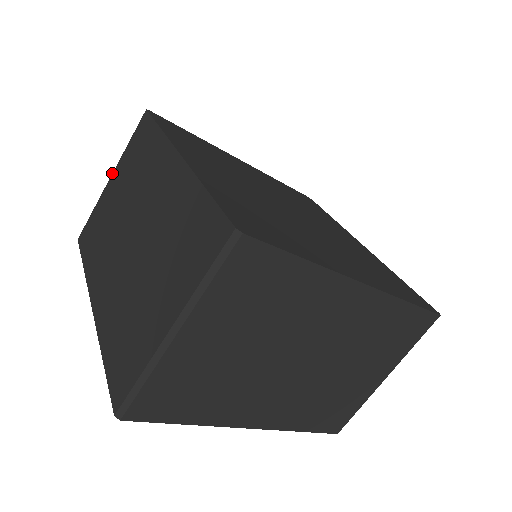
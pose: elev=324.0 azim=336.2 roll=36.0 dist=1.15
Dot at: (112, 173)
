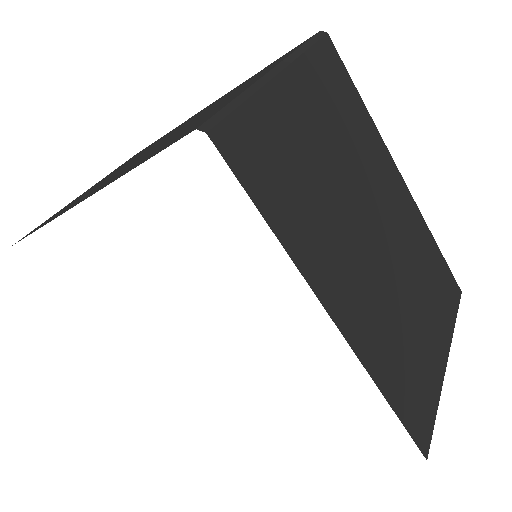
Dot at: (84, 192)
